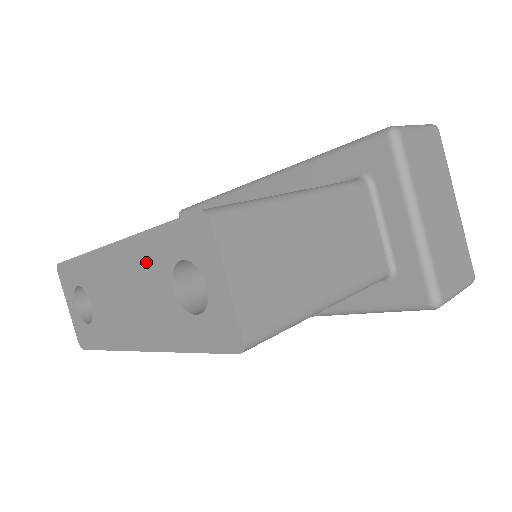
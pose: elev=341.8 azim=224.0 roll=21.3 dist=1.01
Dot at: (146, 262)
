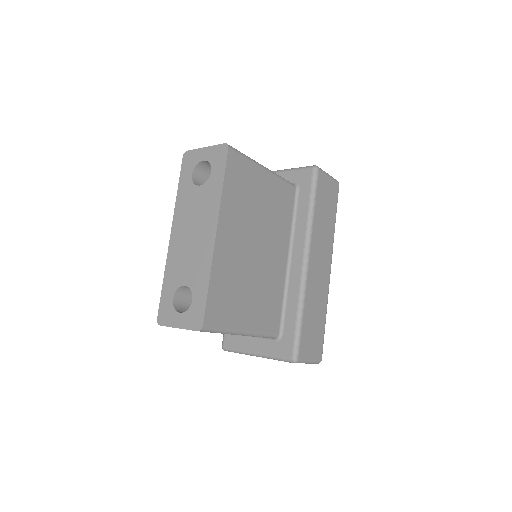
Dot at: (185, 204)
